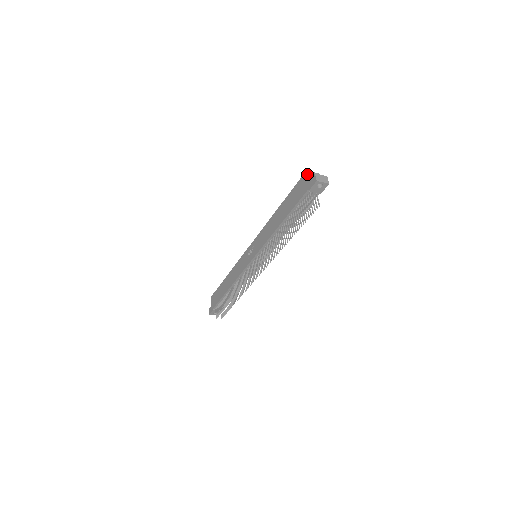
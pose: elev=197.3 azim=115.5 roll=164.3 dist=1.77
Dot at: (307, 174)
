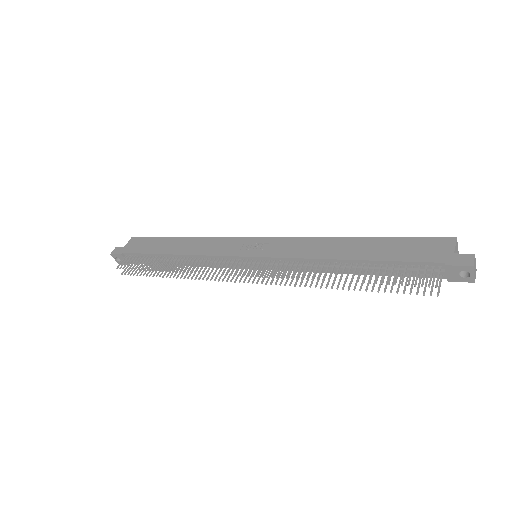
Dot at: (456, 243)
